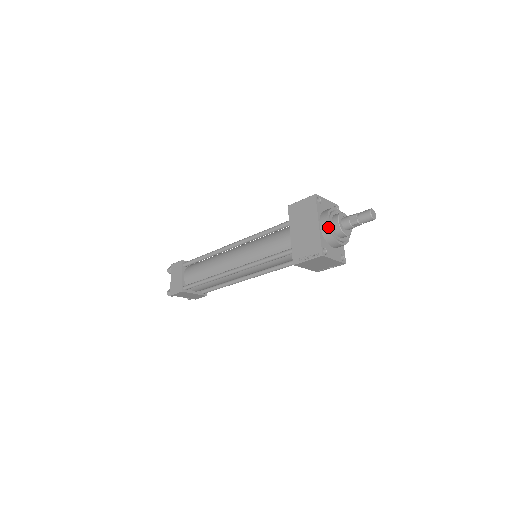
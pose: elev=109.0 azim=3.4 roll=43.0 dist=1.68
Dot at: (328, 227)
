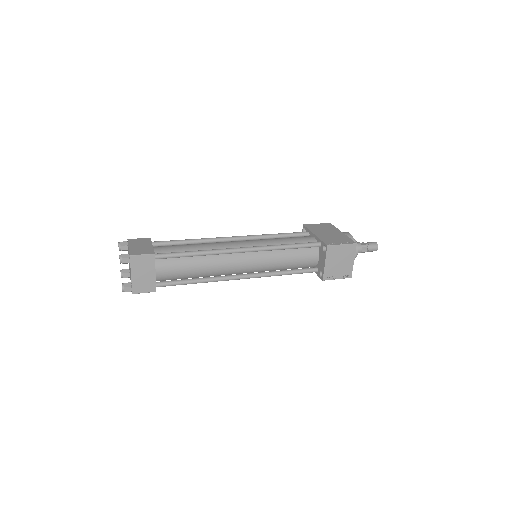
Dot at: occluded
